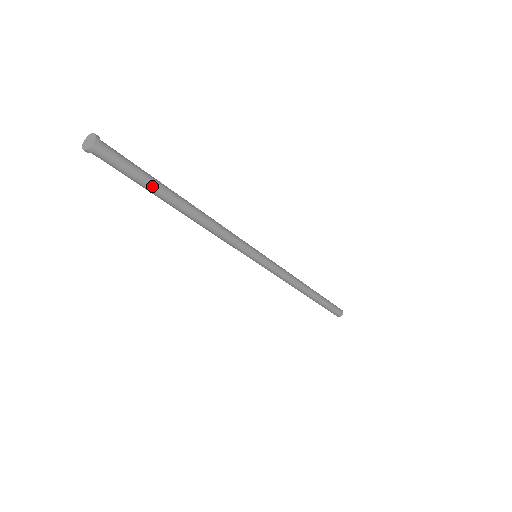
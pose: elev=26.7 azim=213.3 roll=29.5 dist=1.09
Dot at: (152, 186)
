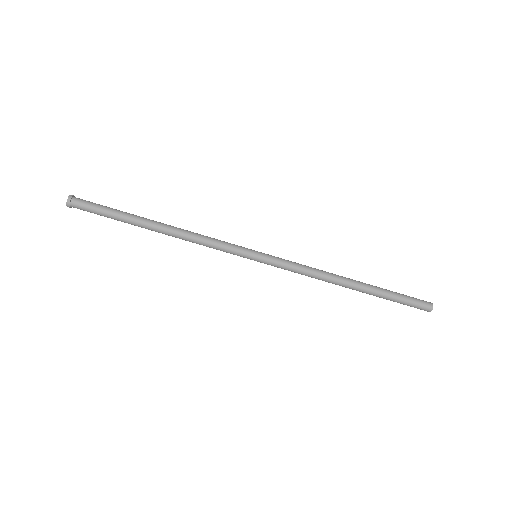
Dot at: (120, 219)
